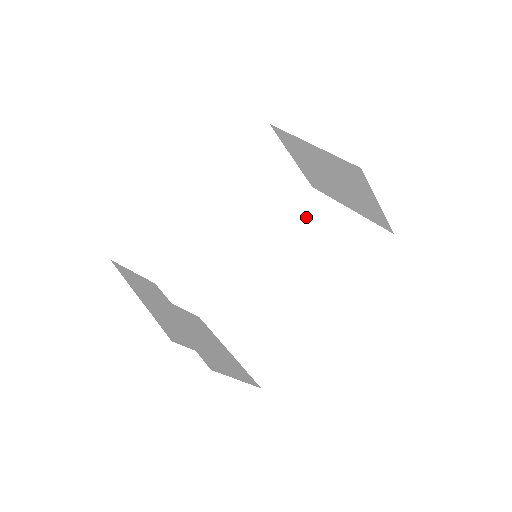
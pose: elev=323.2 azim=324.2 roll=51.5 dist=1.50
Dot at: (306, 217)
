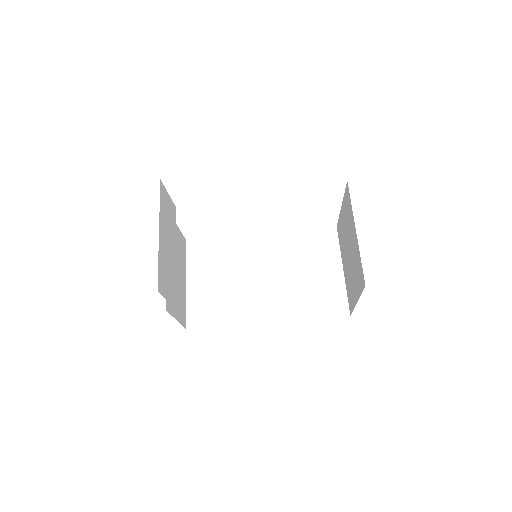
Dot at: (313, 244)
